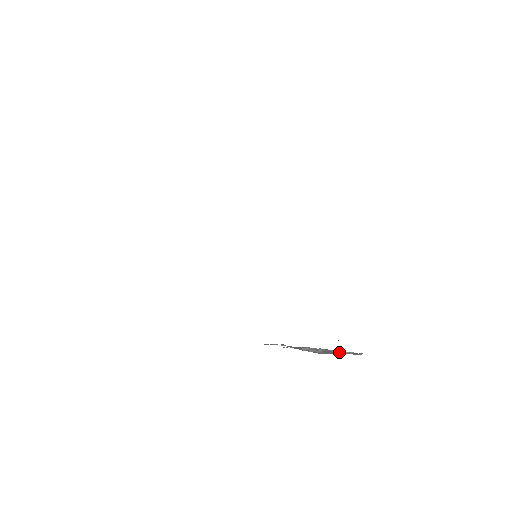
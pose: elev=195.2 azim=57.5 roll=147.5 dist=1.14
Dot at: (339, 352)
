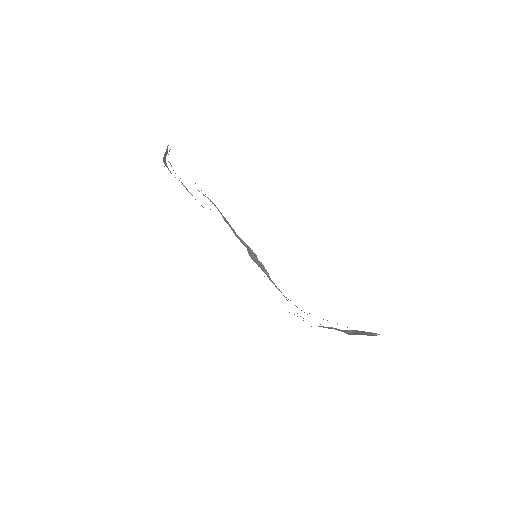
Dot at: (366, 334)
